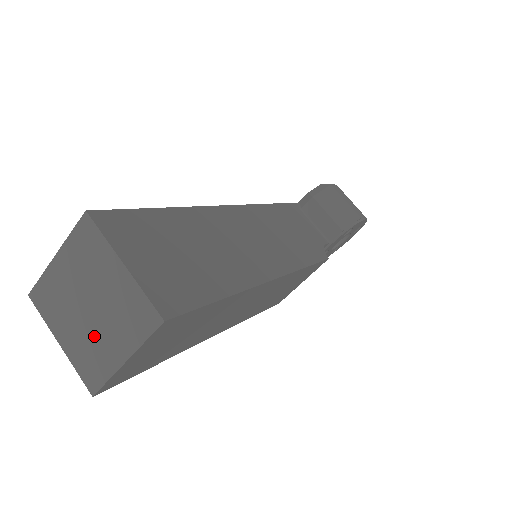
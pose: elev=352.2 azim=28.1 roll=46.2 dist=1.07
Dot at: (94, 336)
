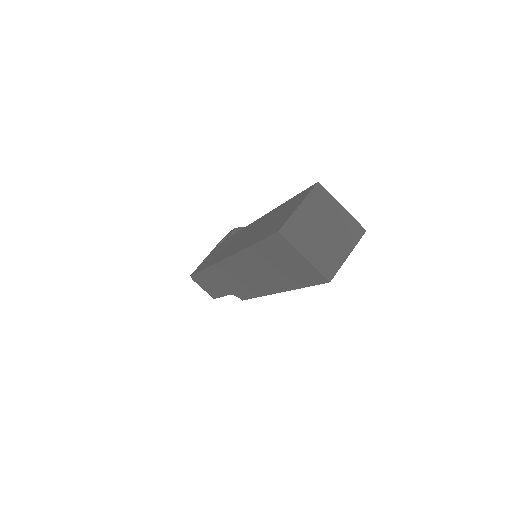
Dot at: (329, 247)
